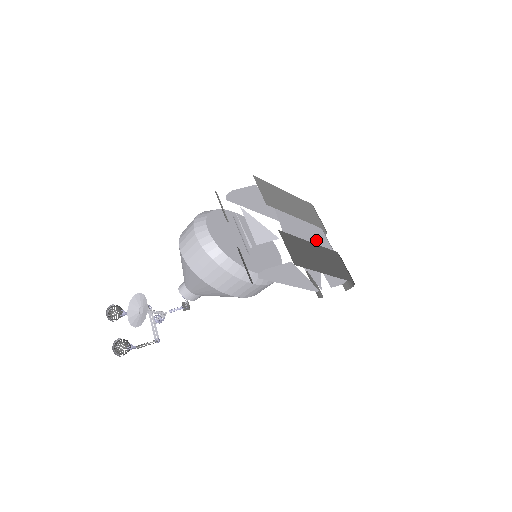
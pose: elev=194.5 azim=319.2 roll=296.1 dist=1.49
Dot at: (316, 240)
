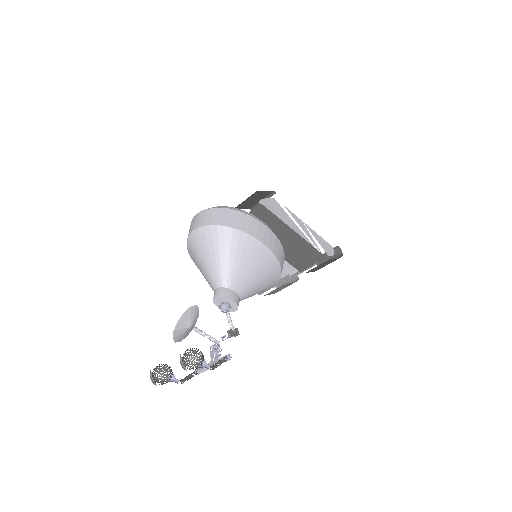
Dot at: occluded
